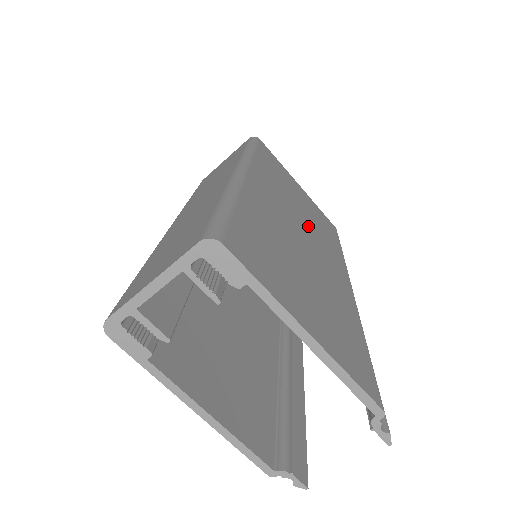
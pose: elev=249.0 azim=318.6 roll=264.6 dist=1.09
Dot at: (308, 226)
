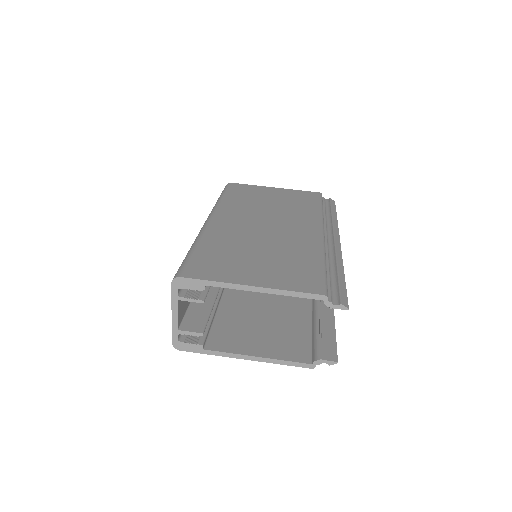
Dot at: (276, 215)
